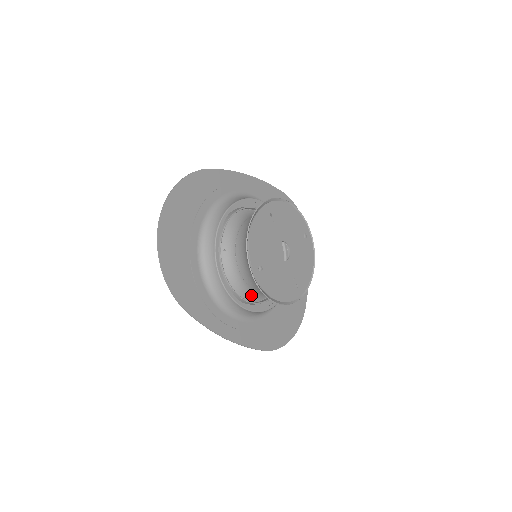
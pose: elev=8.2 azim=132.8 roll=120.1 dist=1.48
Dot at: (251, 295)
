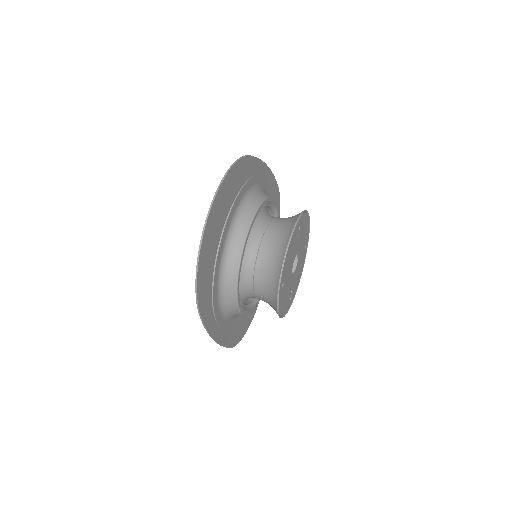
Dot at: (246, 298)
